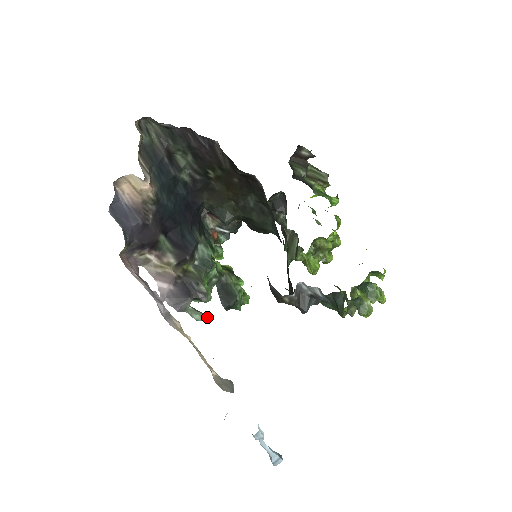
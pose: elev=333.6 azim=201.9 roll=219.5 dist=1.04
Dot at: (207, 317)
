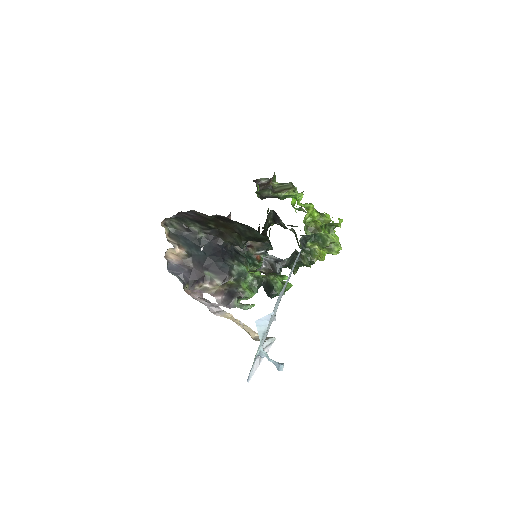
Dot at: (252, 306)
